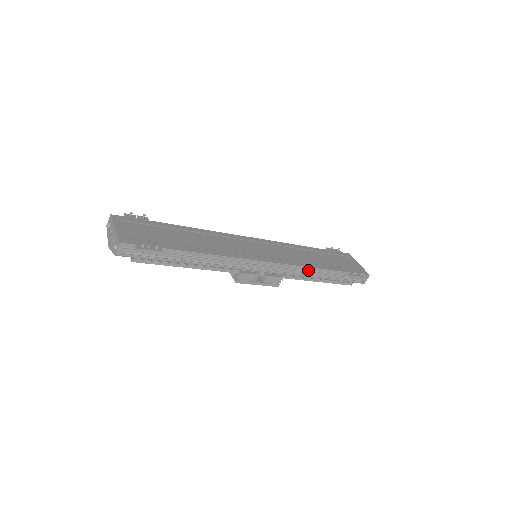
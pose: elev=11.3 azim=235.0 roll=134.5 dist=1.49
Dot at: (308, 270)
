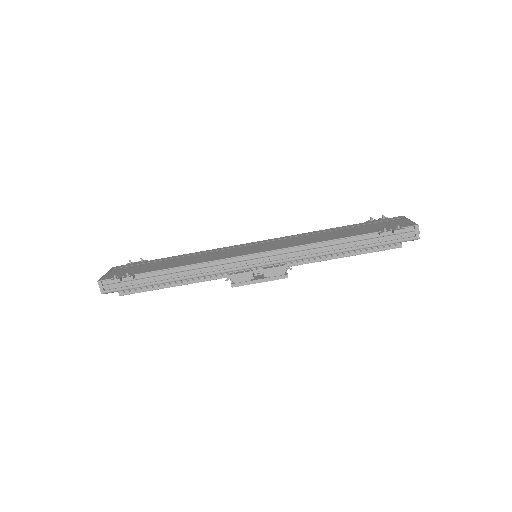
Dot at: (316, 247)
